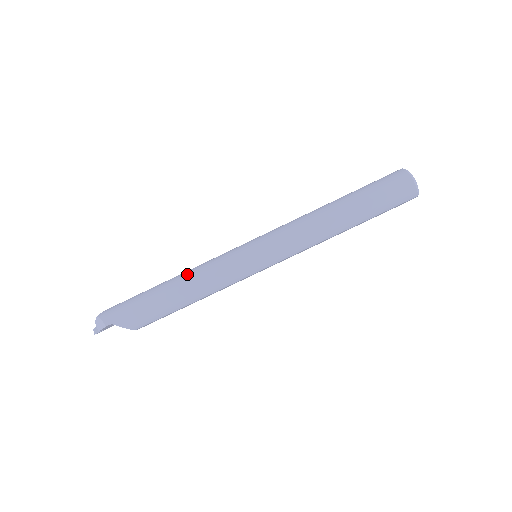
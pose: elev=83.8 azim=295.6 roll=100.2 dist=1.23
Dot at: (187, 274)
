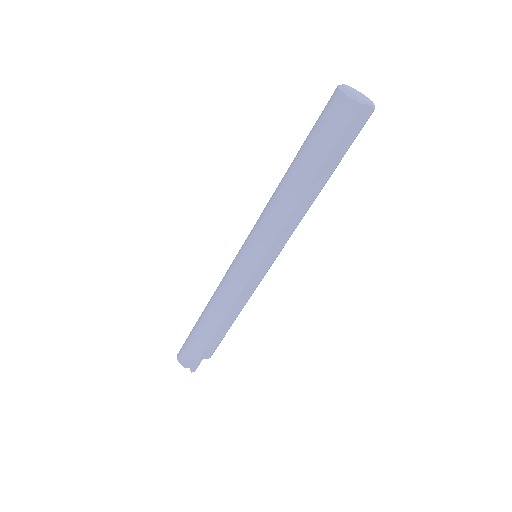
Dot at: (212, 296)
